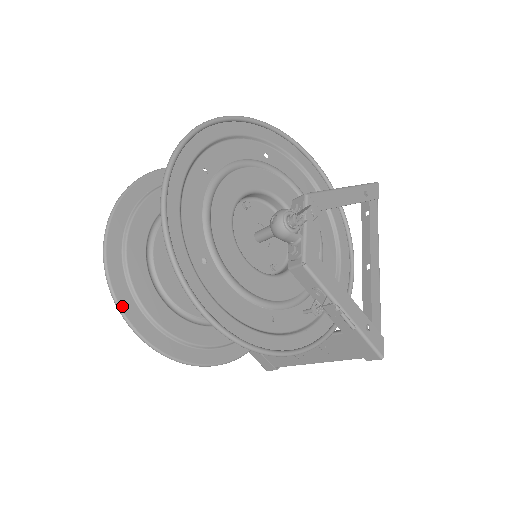
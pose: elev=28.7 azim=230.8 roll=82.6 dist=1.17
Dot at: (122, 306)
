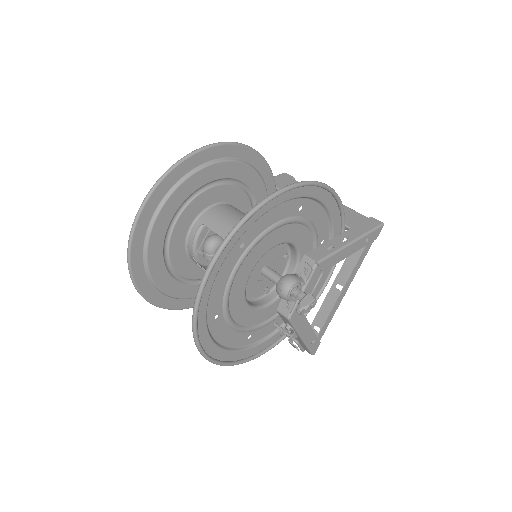
Dot at: (136, 281)
